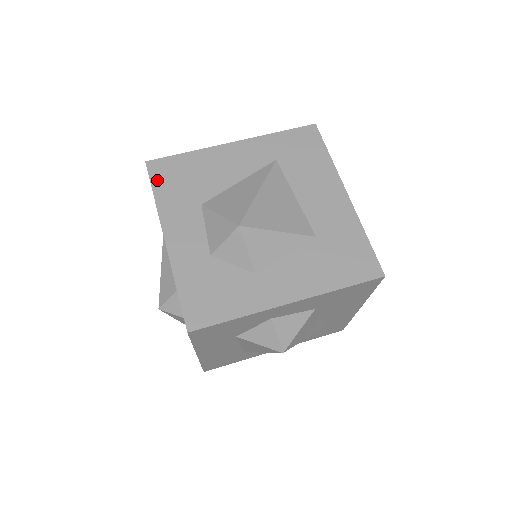
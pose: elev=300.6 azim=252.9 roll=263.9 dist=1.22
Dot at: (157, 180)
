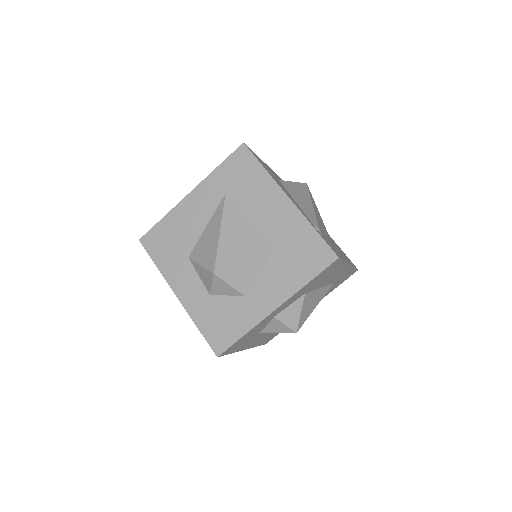
Dot at: (152, 251)
